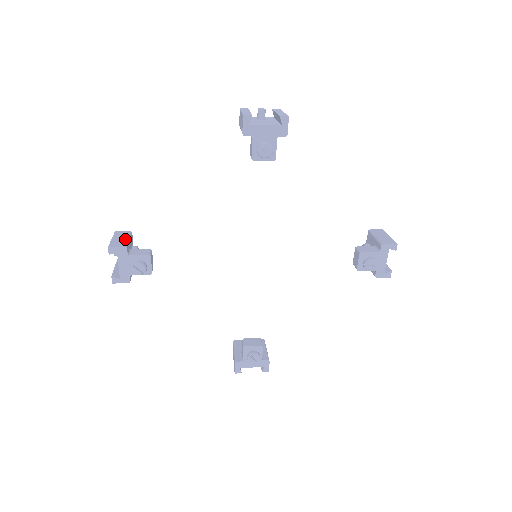
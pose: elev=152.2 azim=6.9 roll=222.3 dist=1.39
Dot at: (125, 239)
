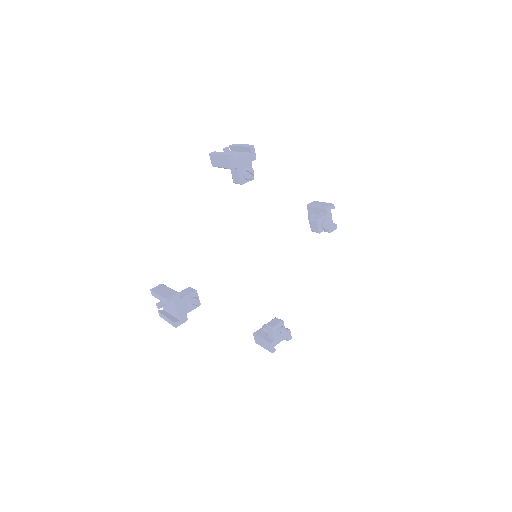
Dot at: (168, 289)
